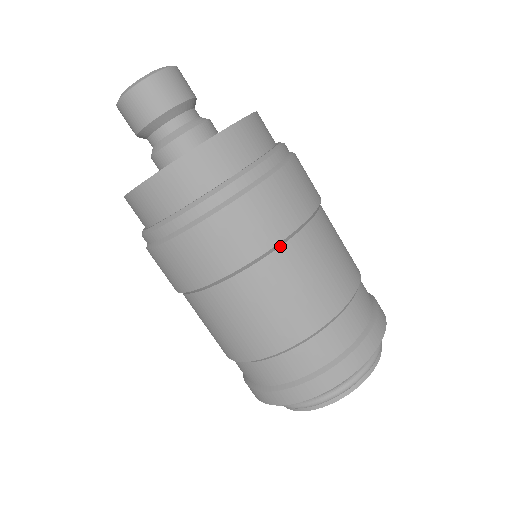
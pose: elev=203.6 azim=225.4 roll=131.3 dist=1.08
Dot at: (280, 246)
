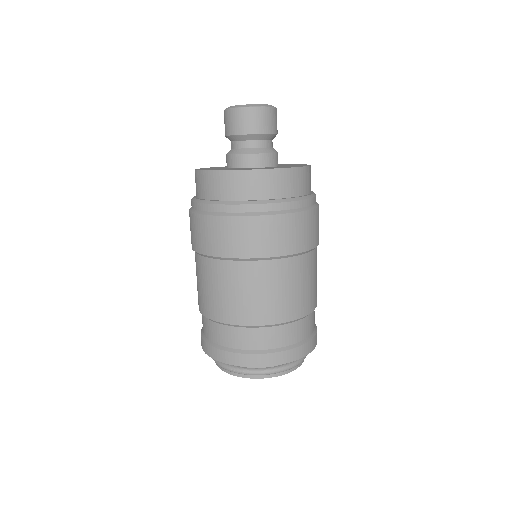
Dot at: (315, 248)
